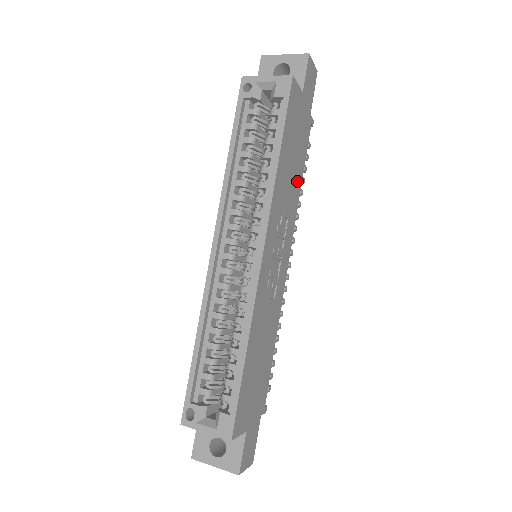
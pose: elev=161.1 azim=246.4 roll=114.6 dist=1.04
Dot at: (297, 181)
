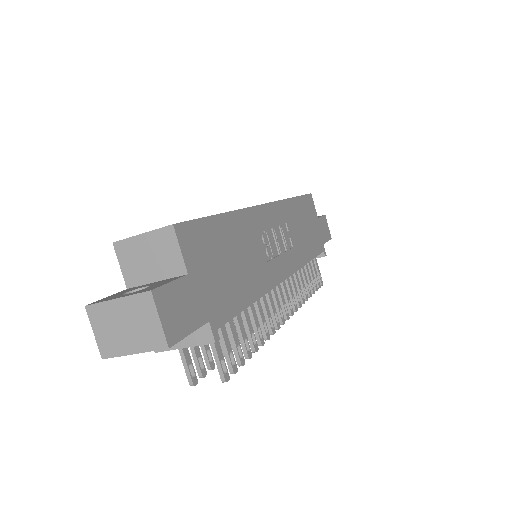
Dot at: (306, 249)
